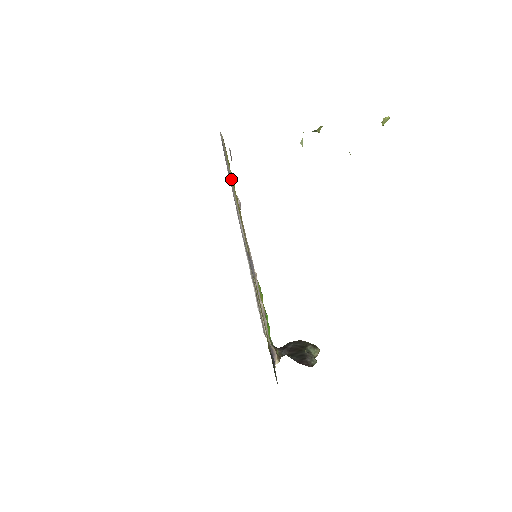
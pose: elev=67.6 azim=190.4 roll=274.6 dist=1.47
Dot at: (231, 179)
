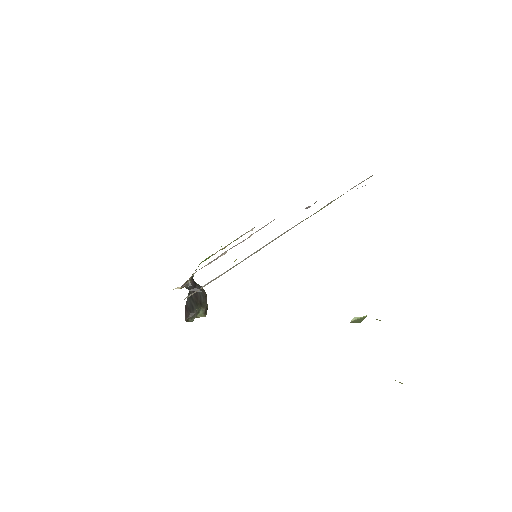
Dot at: (324, 207)
